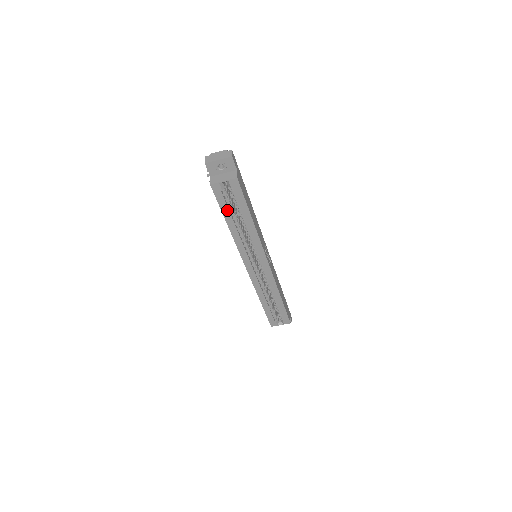
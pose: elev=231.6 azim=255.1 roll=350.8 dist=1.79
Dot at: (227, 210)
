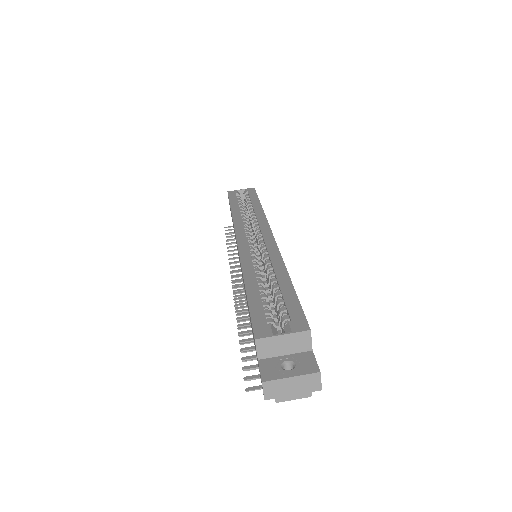
Dot at: (236, 202)
